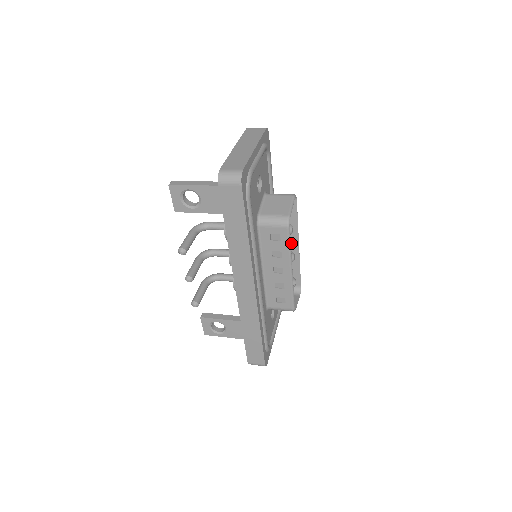
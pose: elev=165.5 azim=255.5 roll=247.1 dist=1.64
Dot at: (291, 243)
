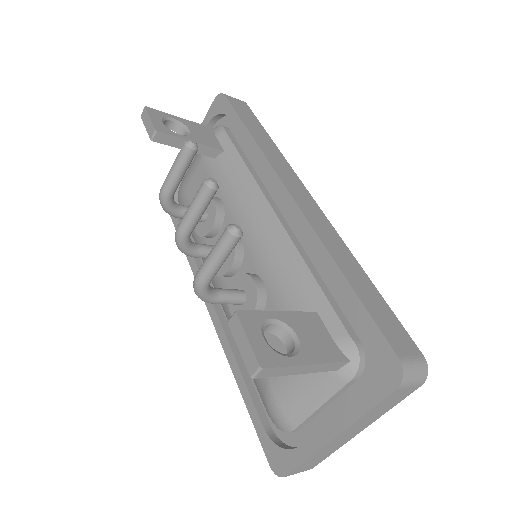
Dot at: occluded
